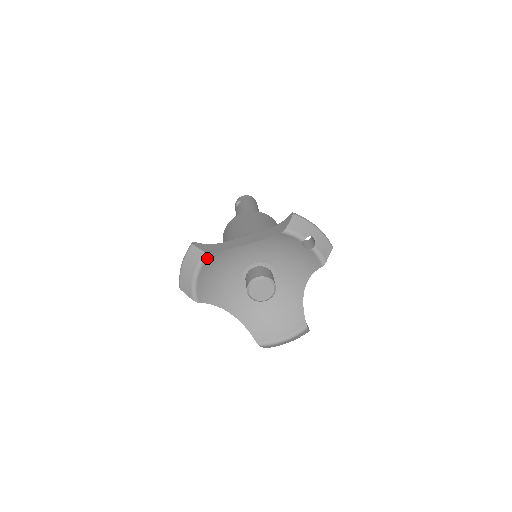
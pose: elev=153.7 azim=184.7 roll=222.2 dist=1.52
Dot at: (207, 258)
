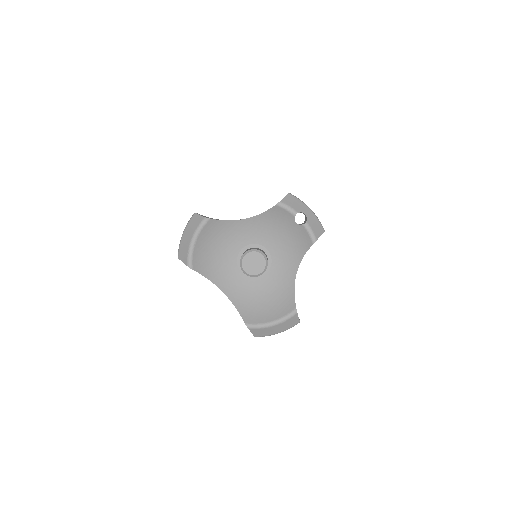
Dot at: (206, 223)
